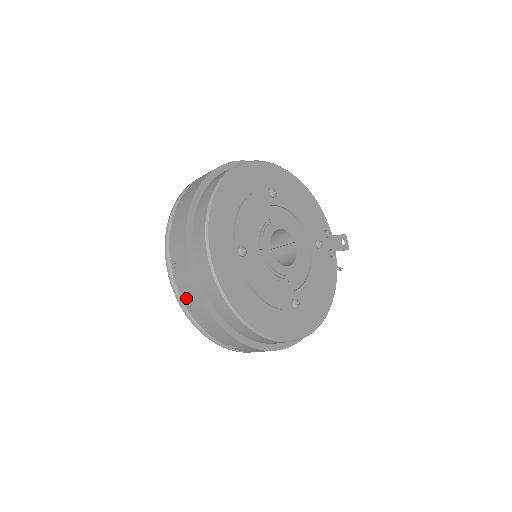
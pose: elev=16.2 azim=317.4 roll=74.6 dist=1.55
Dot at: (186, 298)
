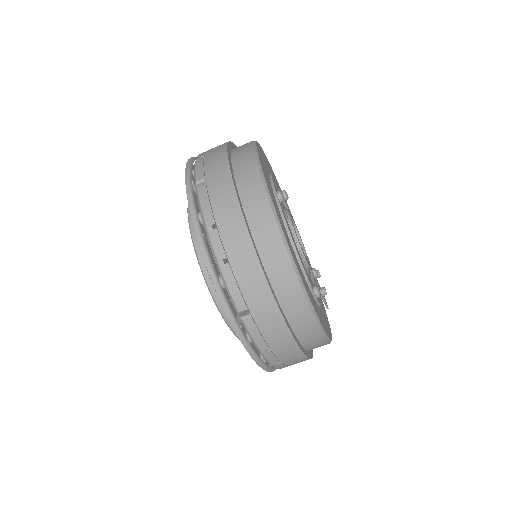
Dot at: (212, 216)
